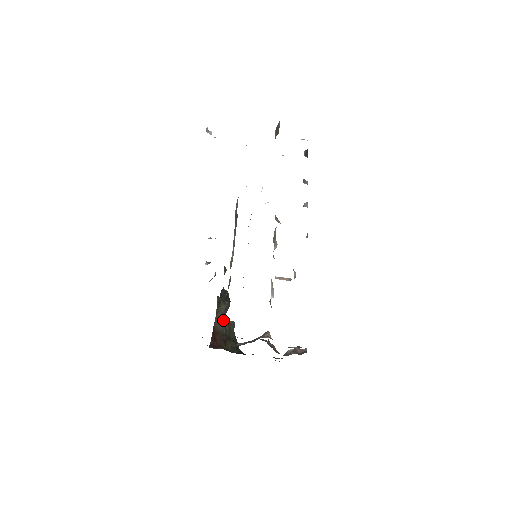
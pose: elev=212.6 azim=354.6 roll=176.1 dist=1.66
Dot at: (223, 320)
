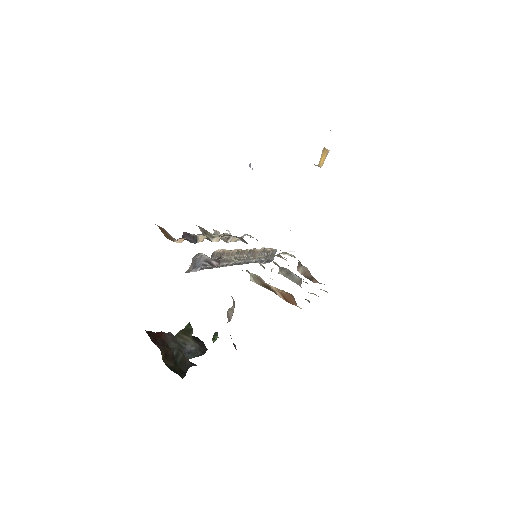
Dot at: (181, 348)
